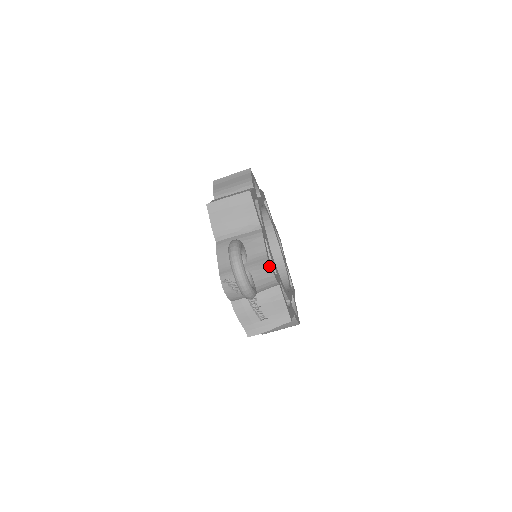
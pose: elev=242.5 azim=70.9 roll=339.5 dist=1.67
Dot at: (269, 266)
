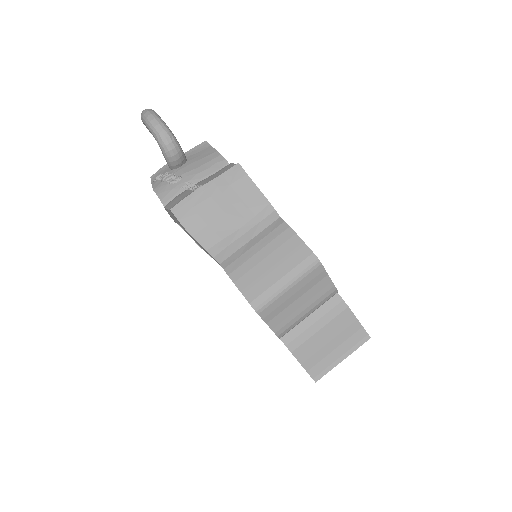
Dot at: (210, 147)
